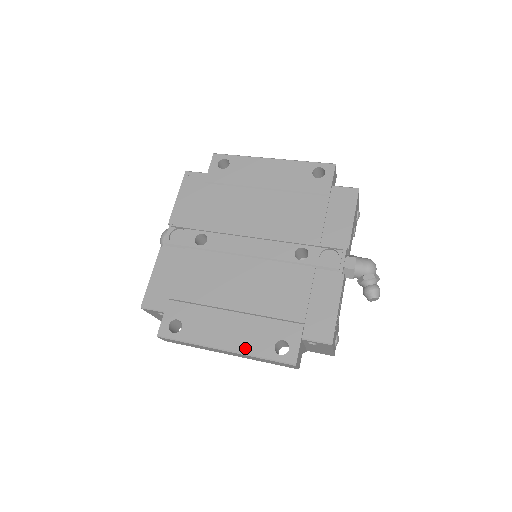
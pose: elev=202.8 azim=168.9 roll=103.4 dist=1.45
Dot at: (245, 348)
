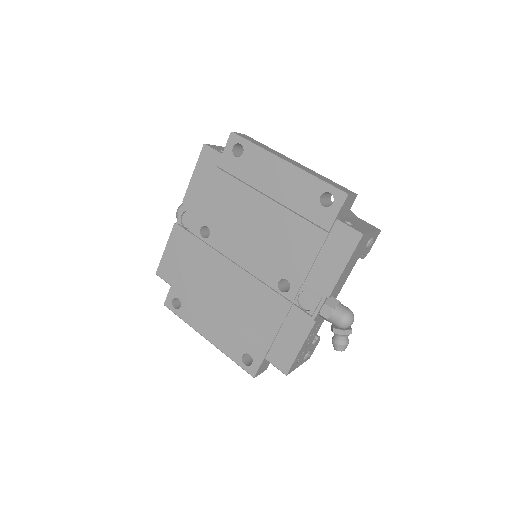
Dot at: (221, 346)
